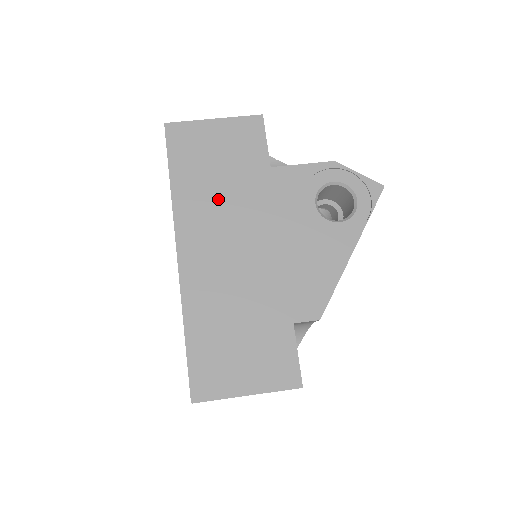
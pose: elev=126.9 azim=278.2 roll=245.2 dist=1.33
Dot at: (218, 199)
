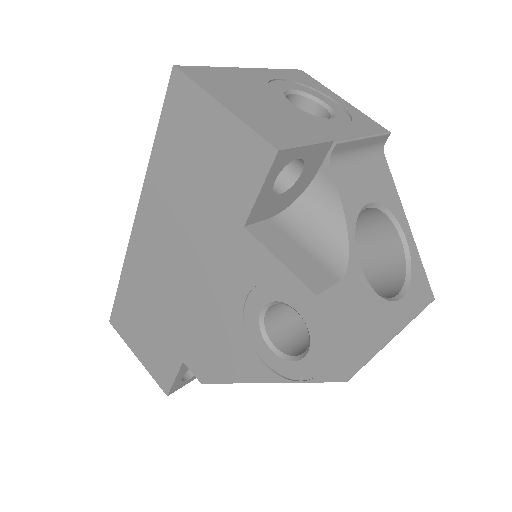
Dot at: (181, 208)
